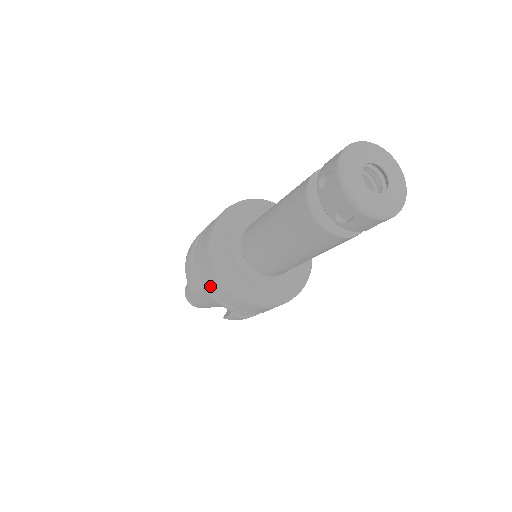
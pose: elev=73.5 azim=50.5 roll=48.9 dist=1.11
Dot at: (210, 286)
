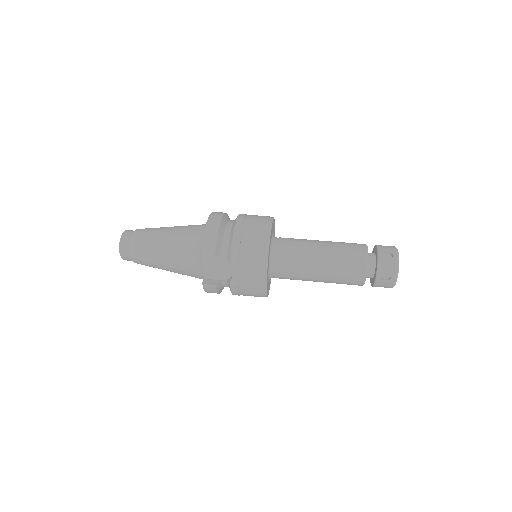
Dot at: (243, 260)
